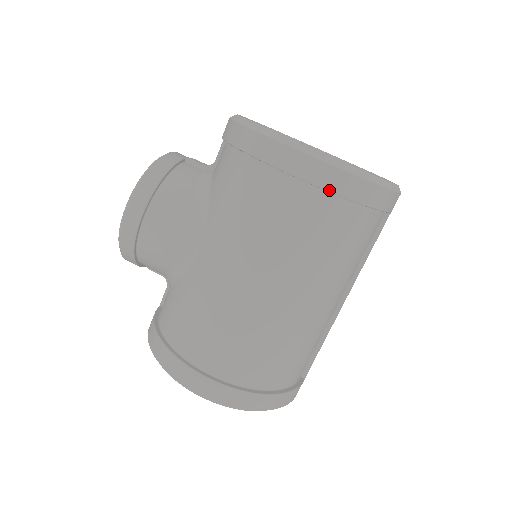
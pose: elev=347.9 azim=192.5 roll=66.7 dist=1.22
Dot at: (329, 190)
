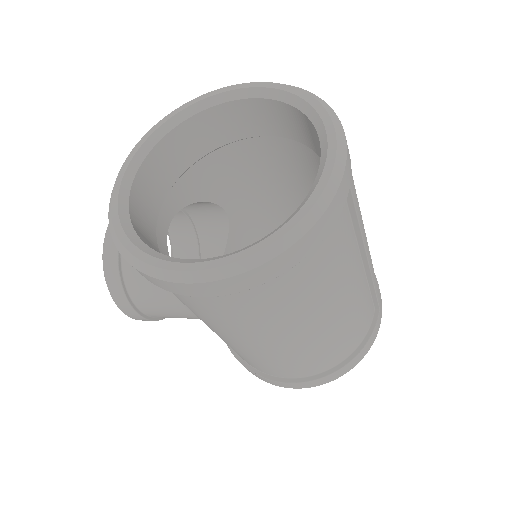
Dot at: (244, 290)
